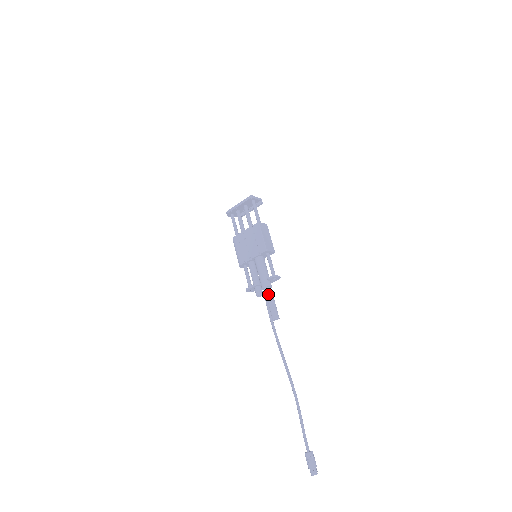
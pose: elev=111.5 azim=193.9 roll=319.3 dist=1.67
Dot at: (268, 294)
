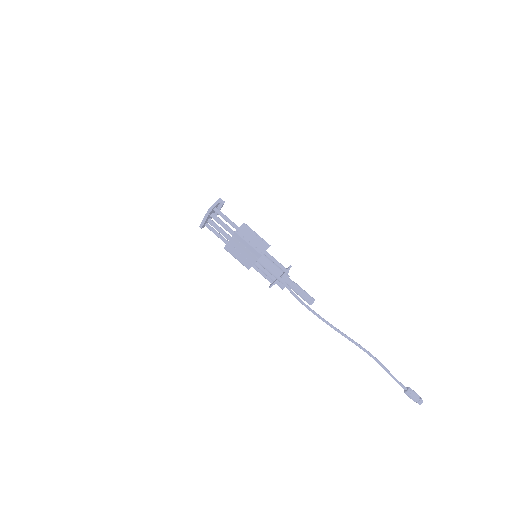
Dot at: (291, 287)
